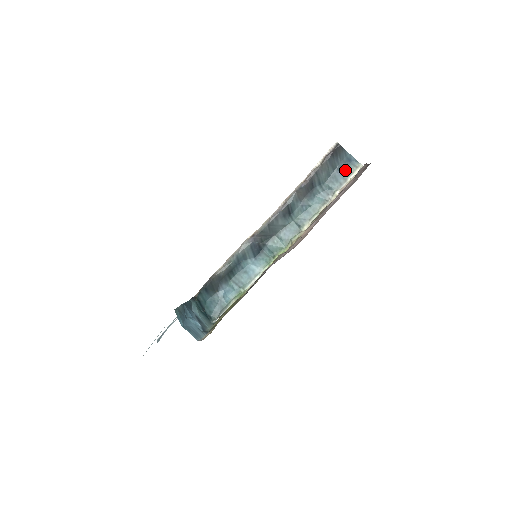
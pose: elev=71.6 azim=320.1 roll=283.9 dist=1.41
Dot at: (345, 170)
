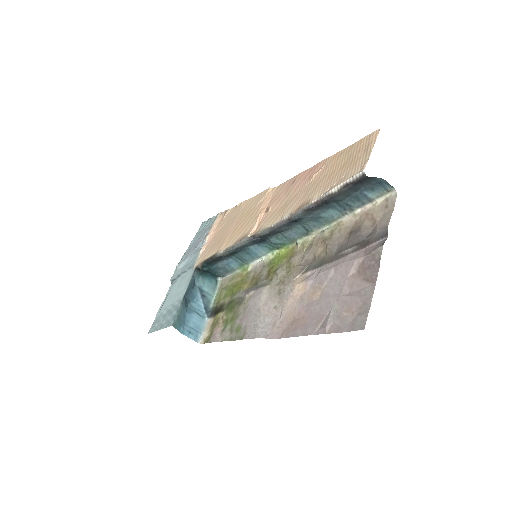
Dot at: (372, 191)
